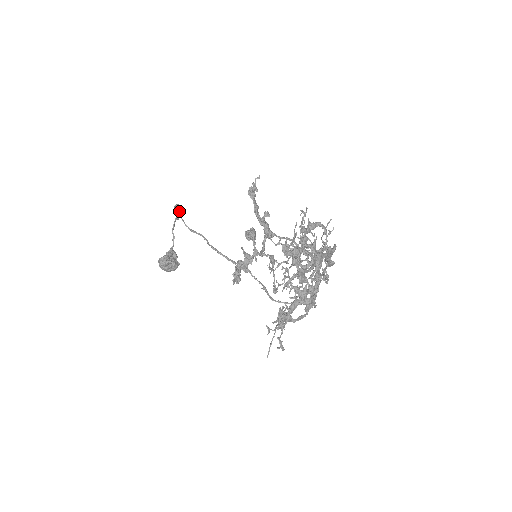
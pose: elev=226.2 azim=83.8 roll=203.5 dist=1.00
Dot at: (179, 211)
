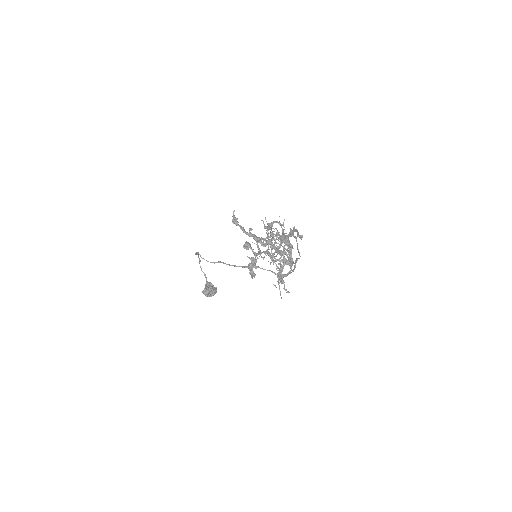
Dot at: occluded
